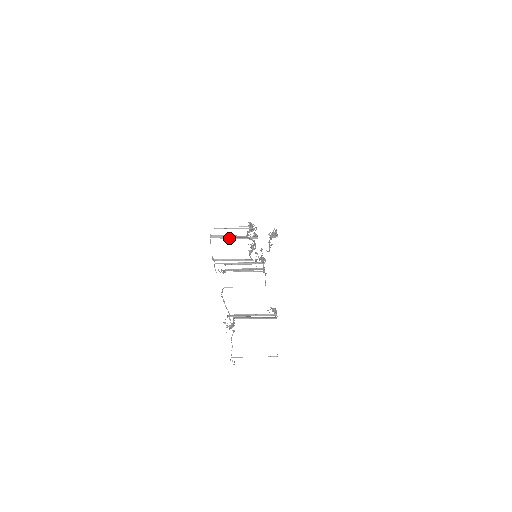
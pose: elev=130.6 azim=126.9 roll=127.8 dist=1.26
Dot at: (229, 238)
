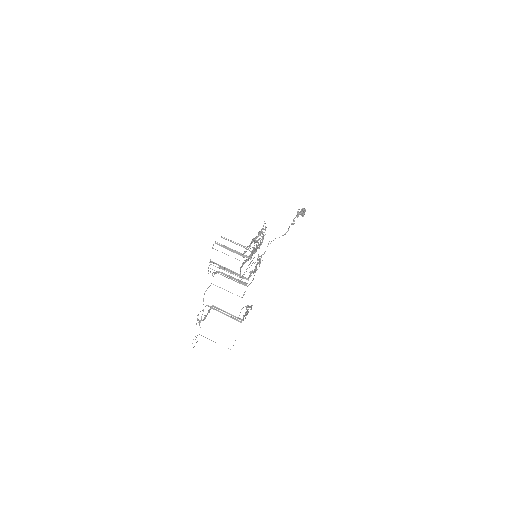
Dot at: (229, 249)
